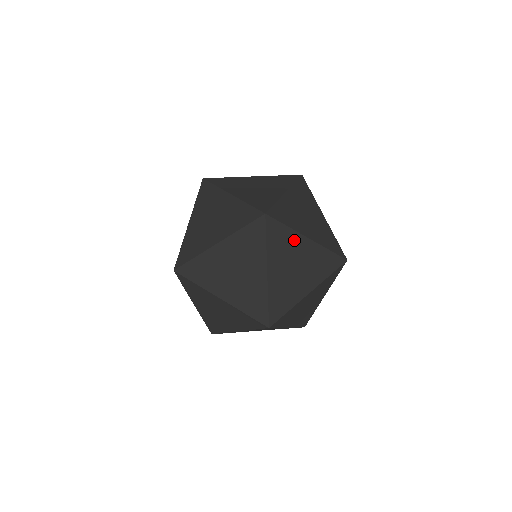
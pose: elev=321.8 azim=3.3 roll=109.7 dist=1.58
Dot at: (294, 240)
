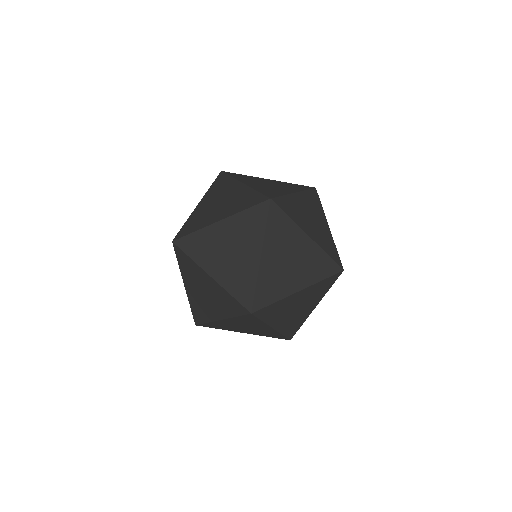
Dot at: (260, 324)
